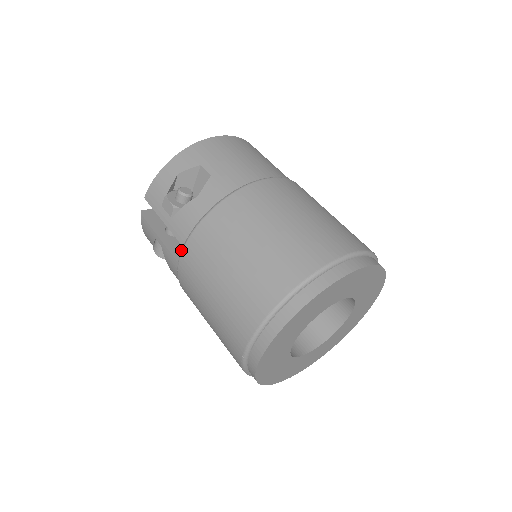
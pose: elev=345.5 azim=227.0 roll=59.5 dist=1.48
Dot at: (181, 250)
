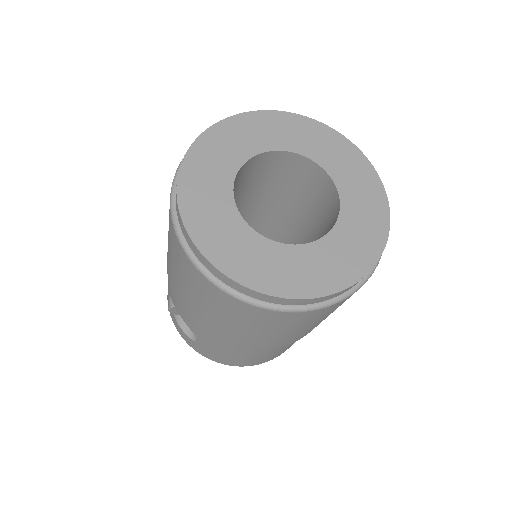
Dot at: occluded
